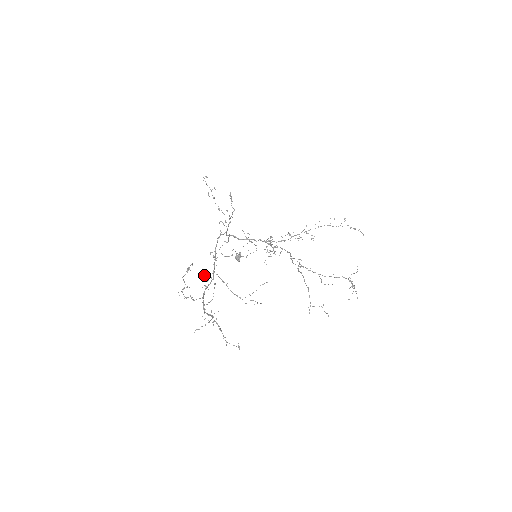
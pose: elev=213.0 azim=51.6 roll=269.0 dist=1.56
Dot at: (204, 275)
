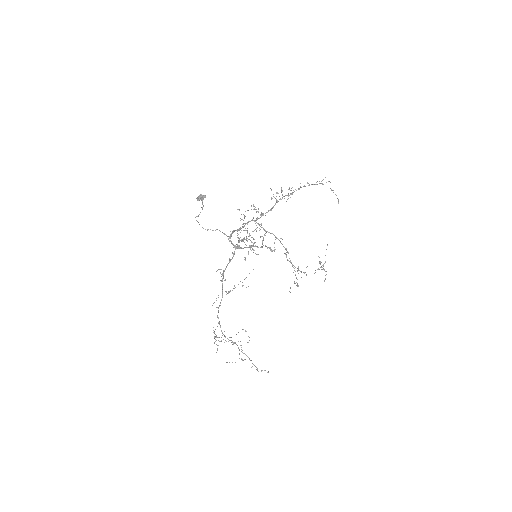
Dot at: occluded
